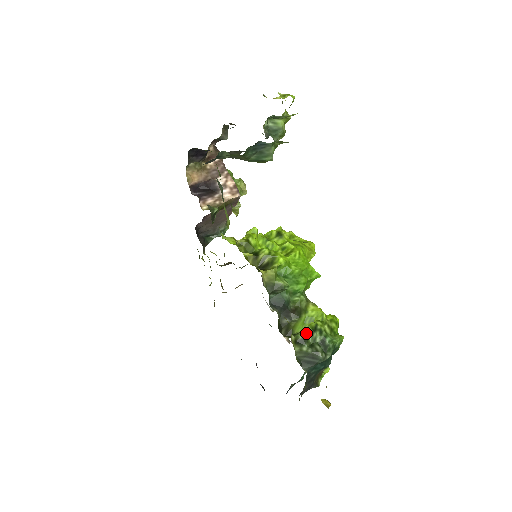
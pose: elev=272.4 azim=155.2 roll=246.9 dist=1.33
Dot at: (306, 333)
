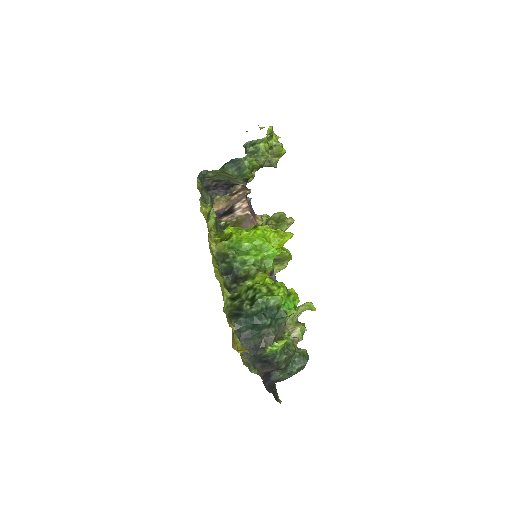
Dot at: (242, 291)
